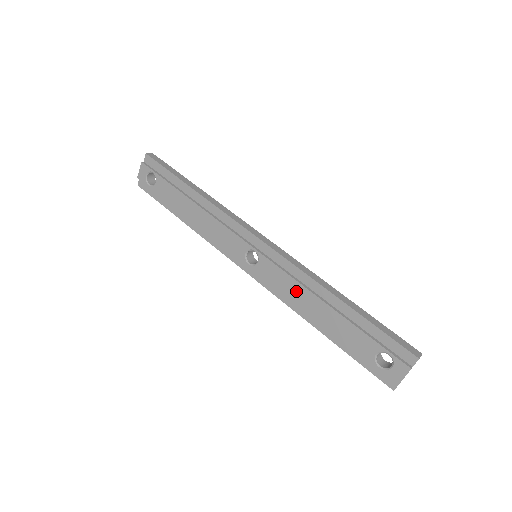
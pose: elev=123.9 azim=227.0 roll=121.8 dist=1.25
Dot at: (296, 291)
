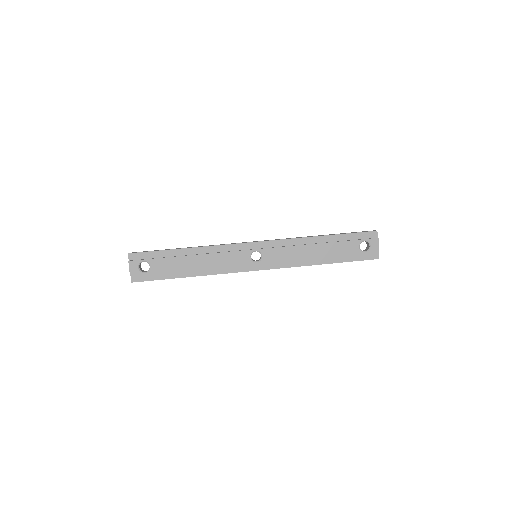
Dot at: (296, 252)
